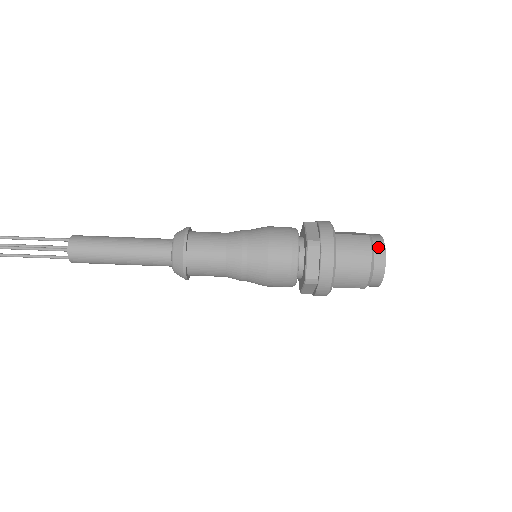
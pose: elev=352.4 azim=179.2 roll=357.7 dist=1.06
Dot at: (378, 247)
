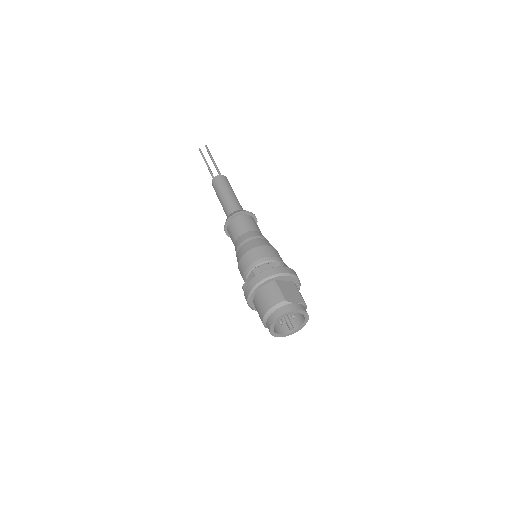
Dot at: (279, 311)
